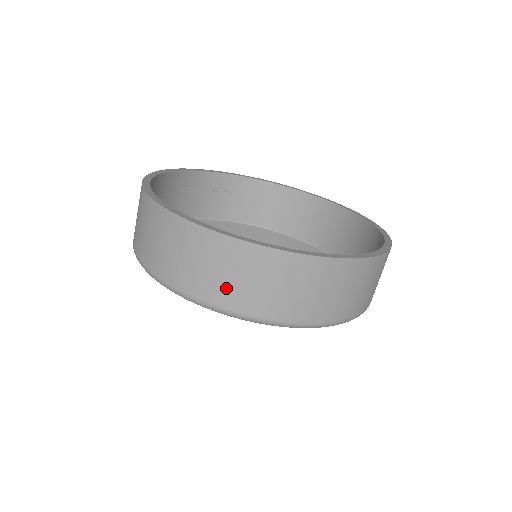
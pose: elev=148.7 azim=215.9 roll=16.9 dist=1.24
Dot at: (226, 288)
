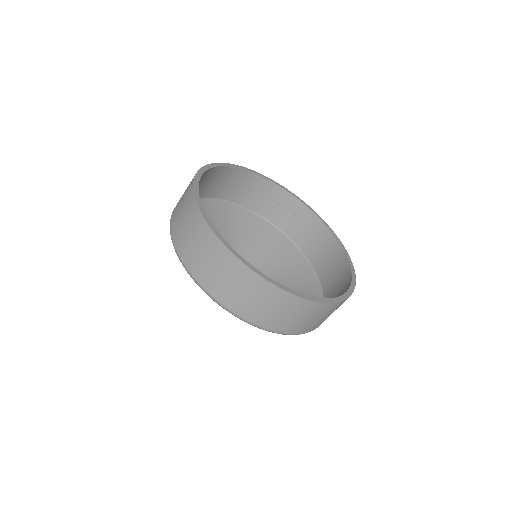
Dot at: (178, 220)
